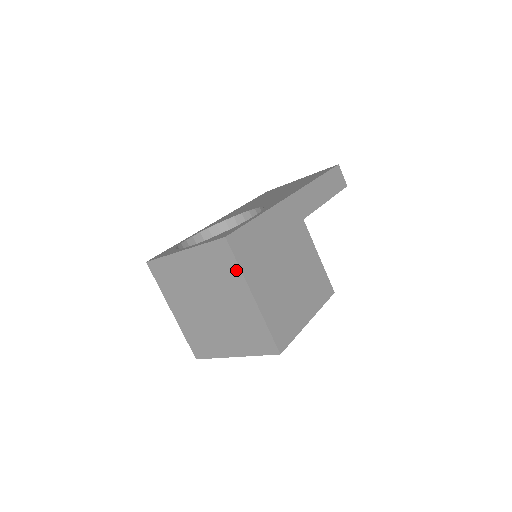
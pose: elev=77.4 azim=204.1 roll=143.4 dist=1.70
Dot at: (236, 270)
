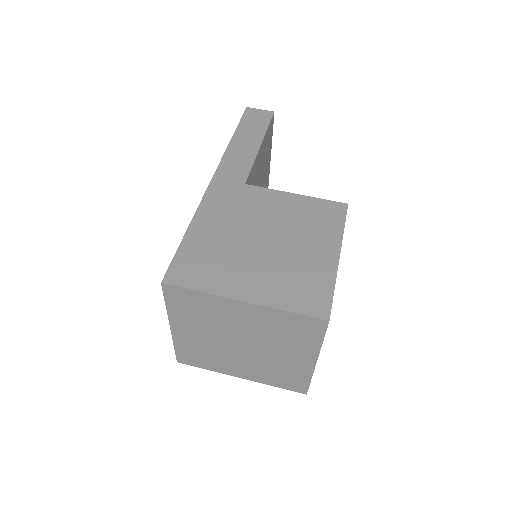
Dot at: (204, 297)
